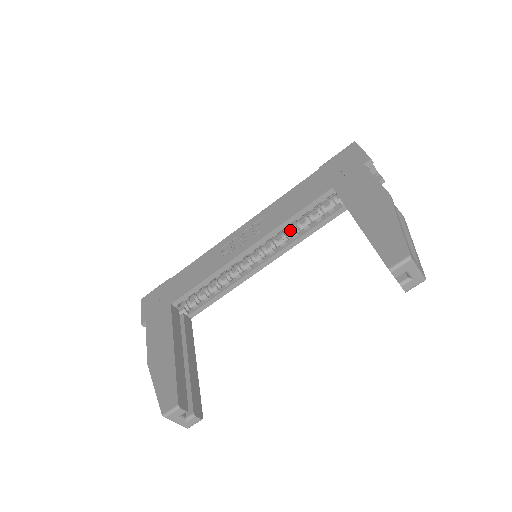
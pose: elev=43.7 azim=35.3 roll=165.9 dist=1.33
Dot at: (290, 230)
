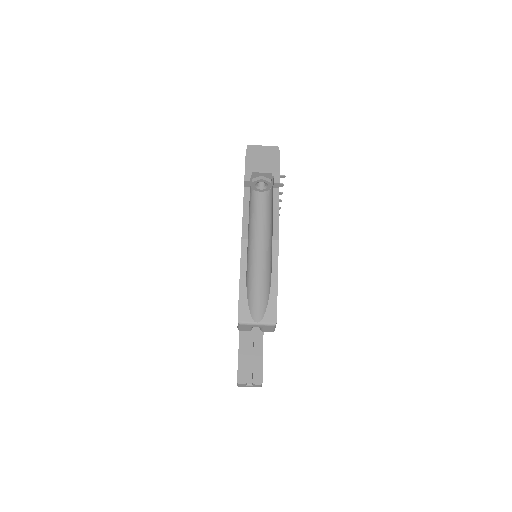
Dot at: occluded
